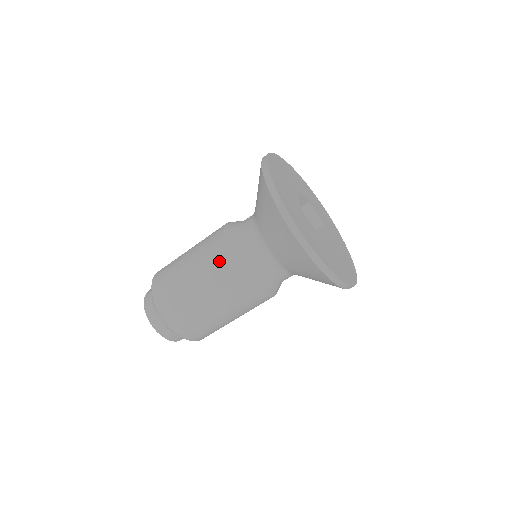
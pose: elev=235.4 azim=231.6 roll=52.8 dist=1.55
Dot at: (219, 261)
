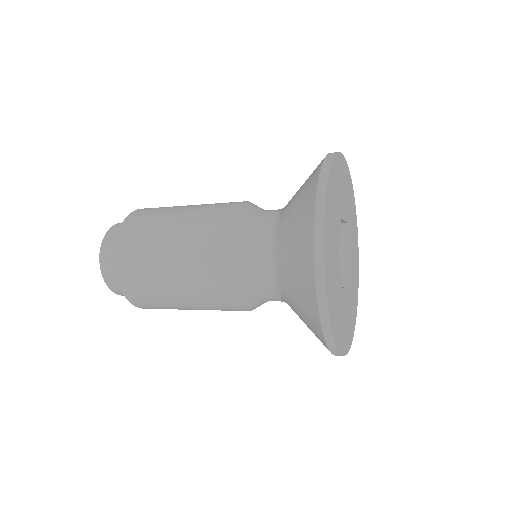
Dot at: (211, 260)
